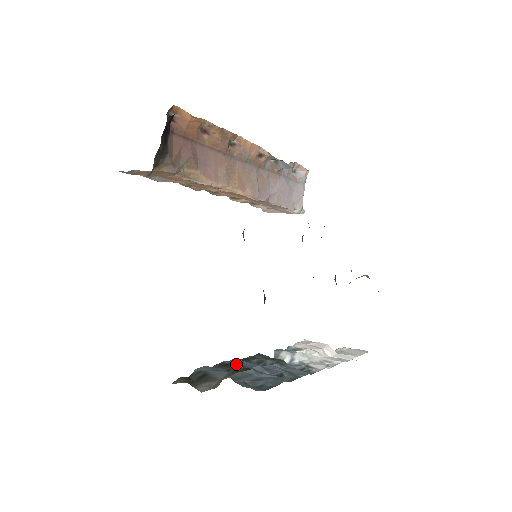
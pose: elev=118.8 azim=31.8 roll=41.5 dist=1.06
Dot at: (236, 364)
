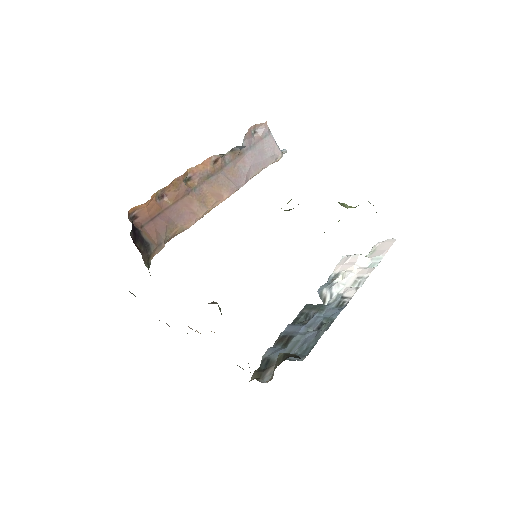
Dot at: (288, 334)
